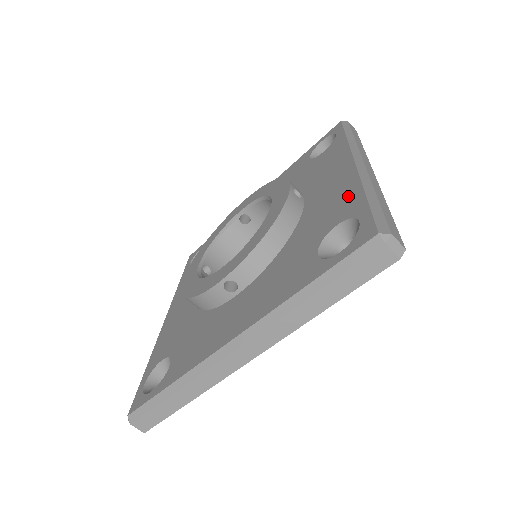
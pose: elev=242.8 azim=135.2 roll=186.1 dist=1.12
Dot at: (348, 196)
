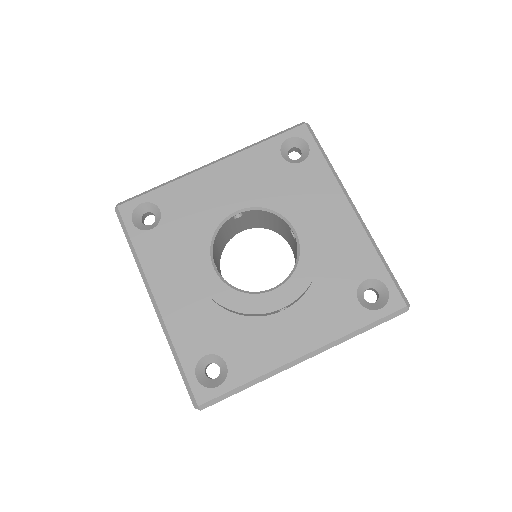
Dot at: (365, 253)
